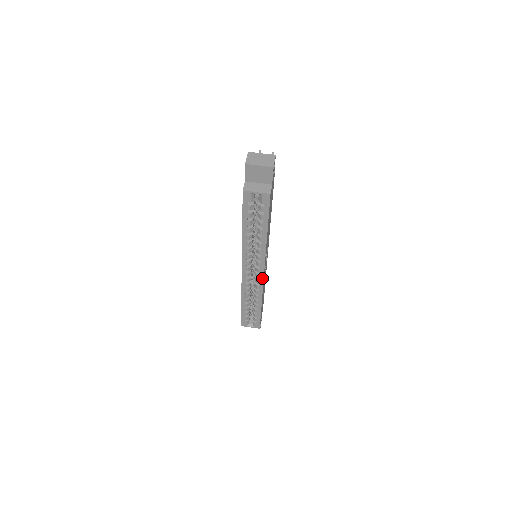
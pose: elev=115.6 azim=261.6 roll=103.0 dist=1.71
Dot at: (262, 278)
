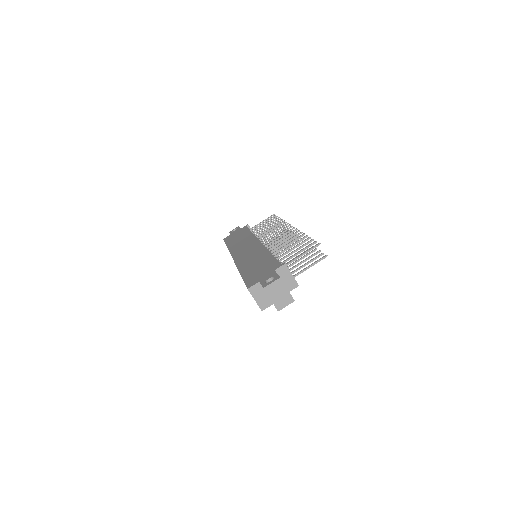
Dot at: occluded
